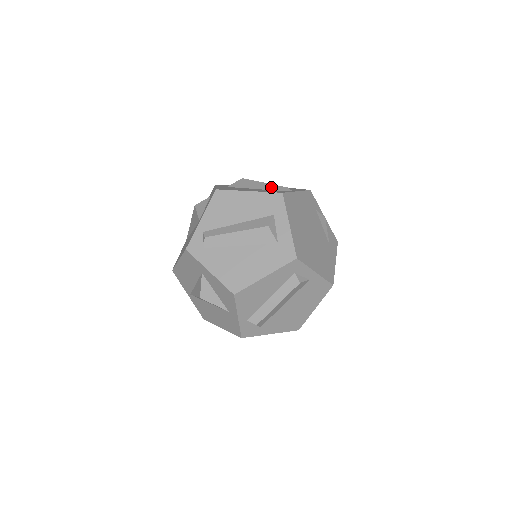
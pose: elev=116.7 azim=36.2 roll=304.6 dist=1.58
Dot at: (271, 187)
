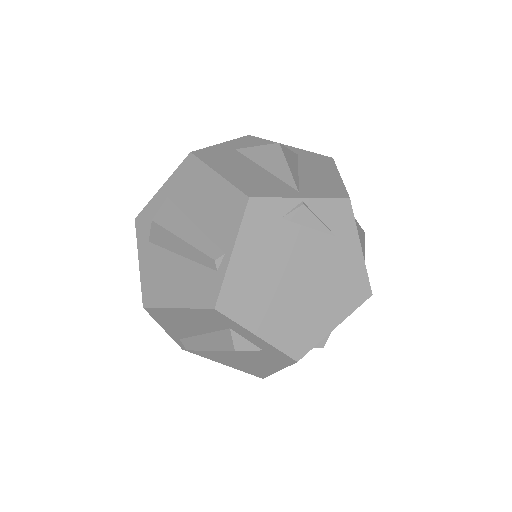
Dot at: (195, 255)
